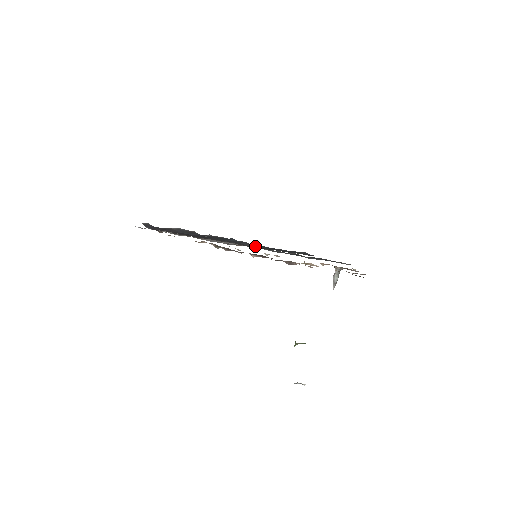
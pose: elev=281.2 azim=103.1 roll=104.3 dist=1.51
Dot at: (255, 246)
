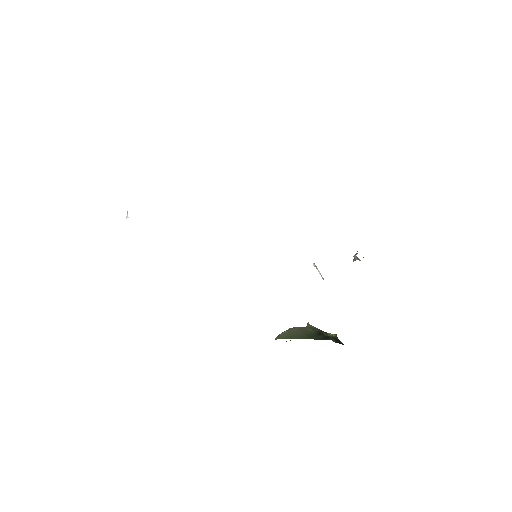
Dot at: occluded
